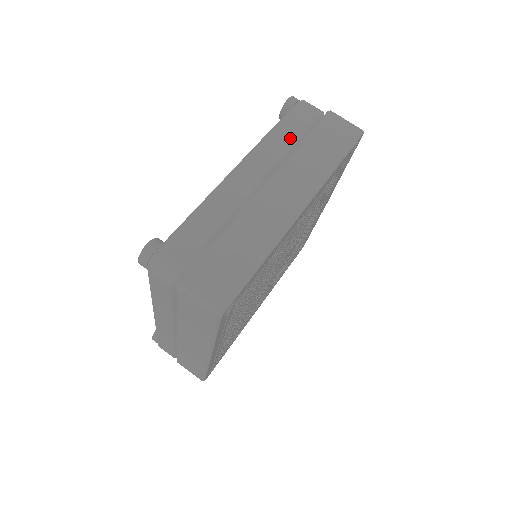
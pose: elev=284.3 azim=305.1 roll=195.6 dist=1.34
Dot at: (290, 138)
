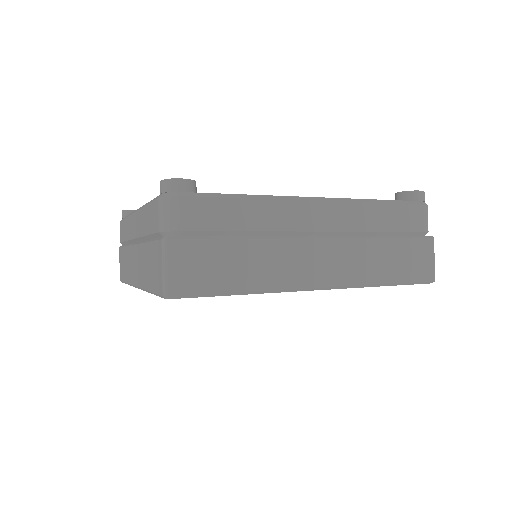
Dot at: (381, 224)
